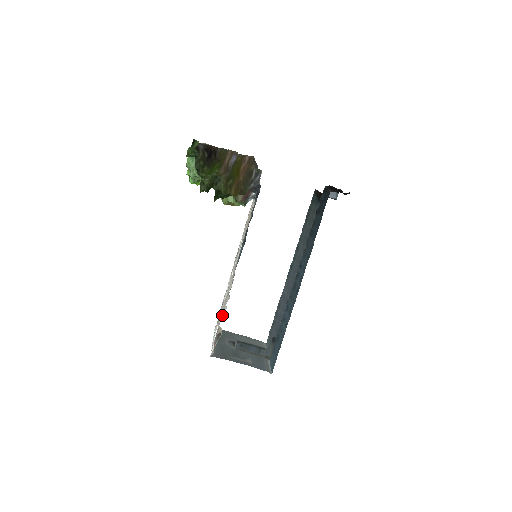
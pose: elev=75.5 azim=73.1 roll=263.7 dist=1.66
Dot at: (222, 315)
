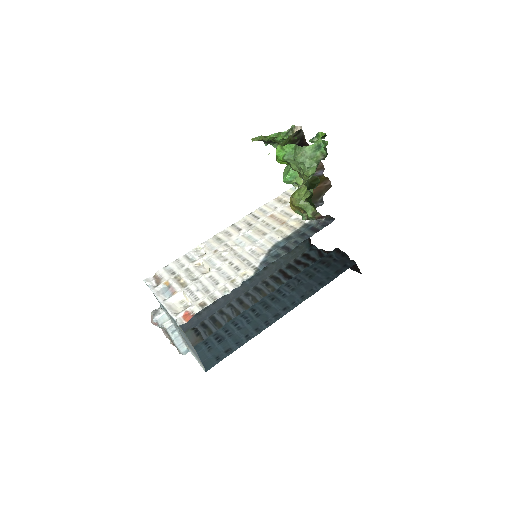
Dot at: (218, 295)
